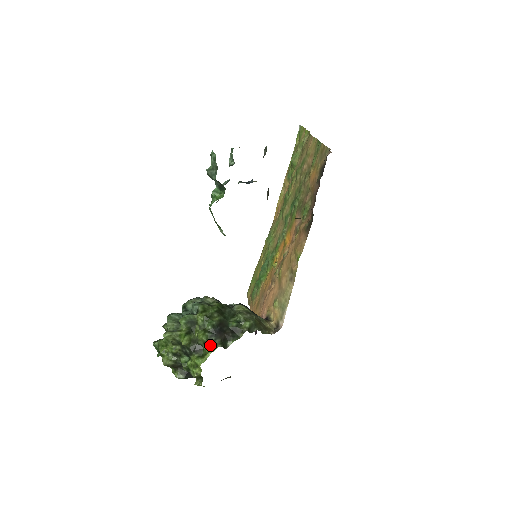
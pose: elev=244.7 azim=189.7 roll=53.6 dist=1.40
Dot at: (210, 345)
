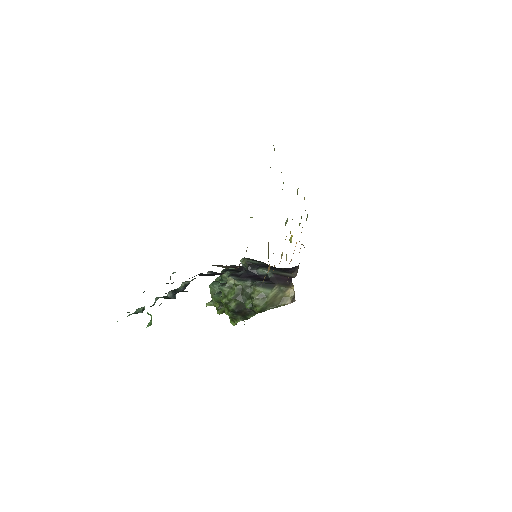
Dot at: (234, 319)
